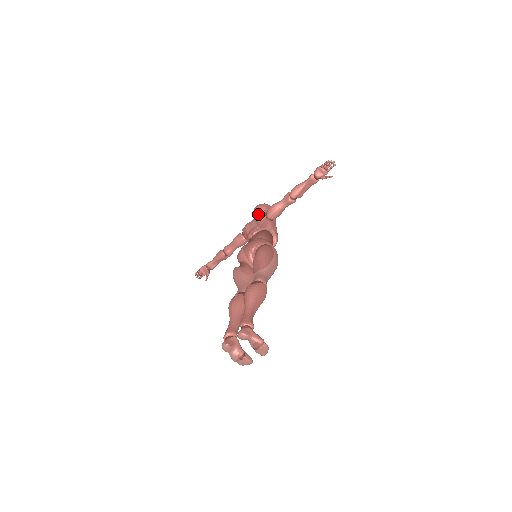
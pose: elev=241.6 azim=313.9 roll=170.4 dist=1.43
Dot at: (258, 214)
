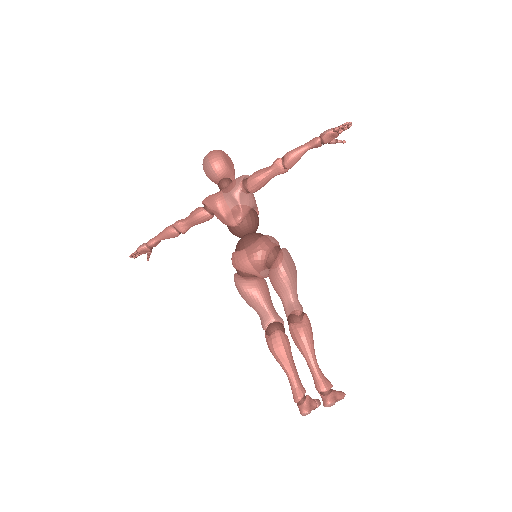
Dot at: (234, 188)
